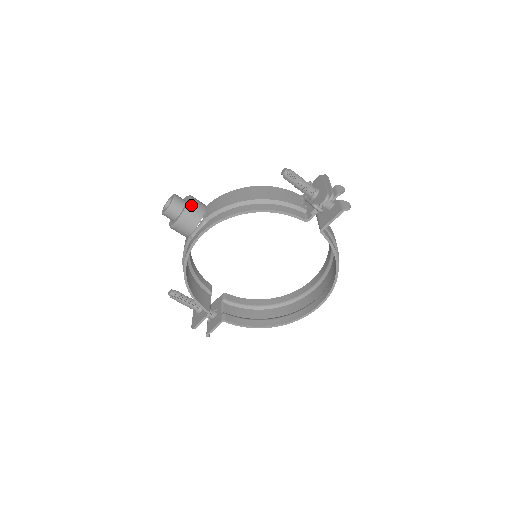
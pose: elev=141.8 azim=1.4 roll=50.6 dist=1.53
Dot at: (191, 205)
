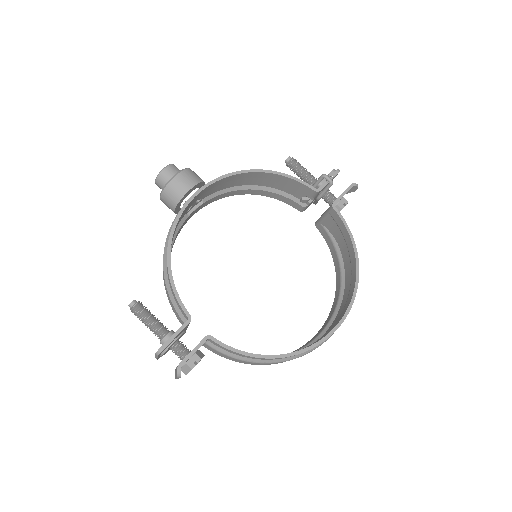
Dot at: occluded
